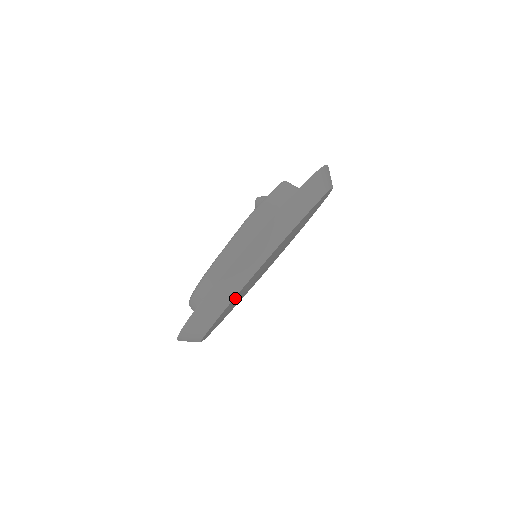
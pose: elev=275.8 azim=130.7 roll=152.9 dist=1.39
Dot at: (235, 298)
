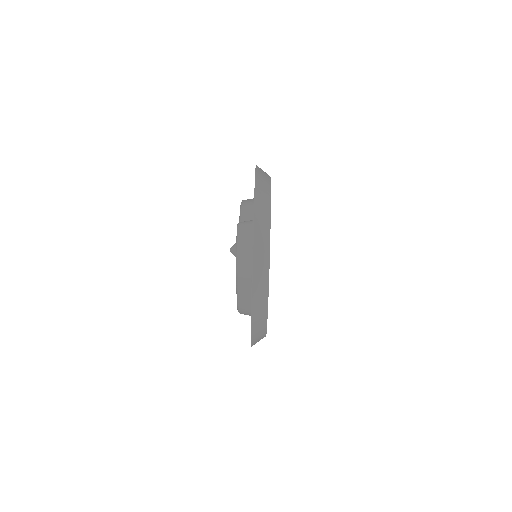
Dot at: occluded
